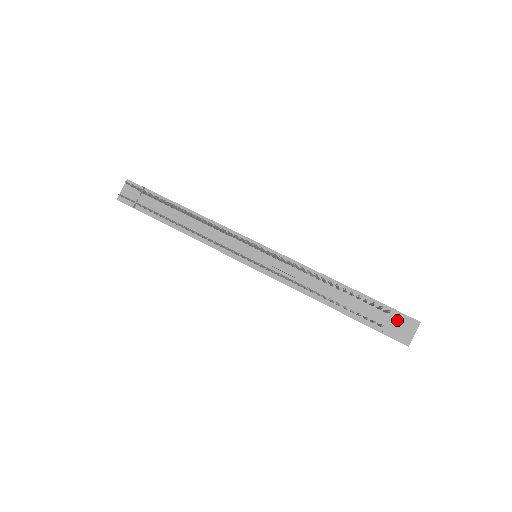
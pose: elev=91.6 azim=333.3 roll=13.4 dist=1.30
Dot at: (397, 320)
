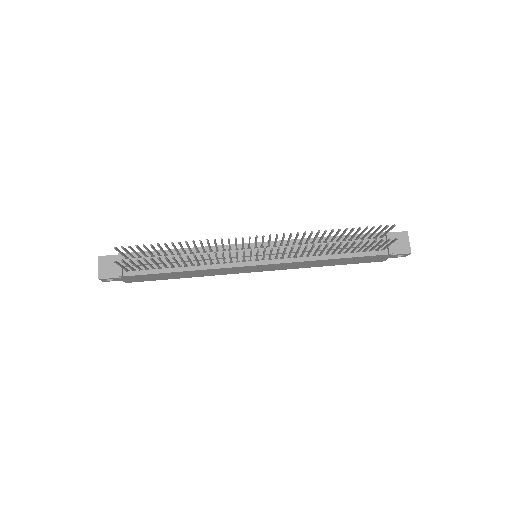
Dot at: (392, 239)
